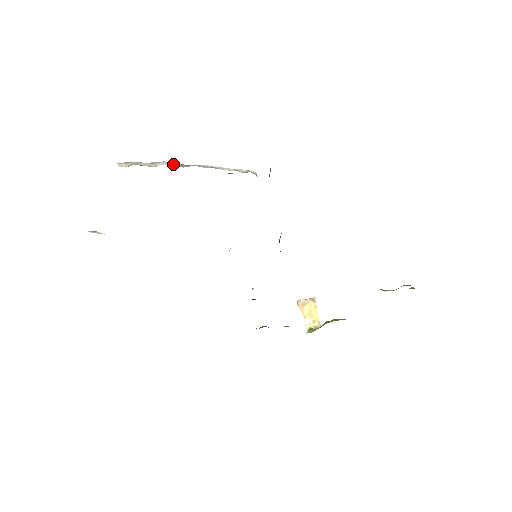
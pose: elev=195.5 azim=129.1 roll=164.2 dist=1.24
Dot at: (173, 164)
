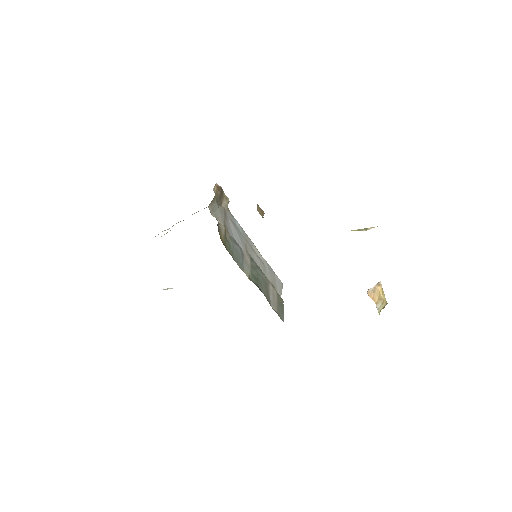
Dot at: occluded
